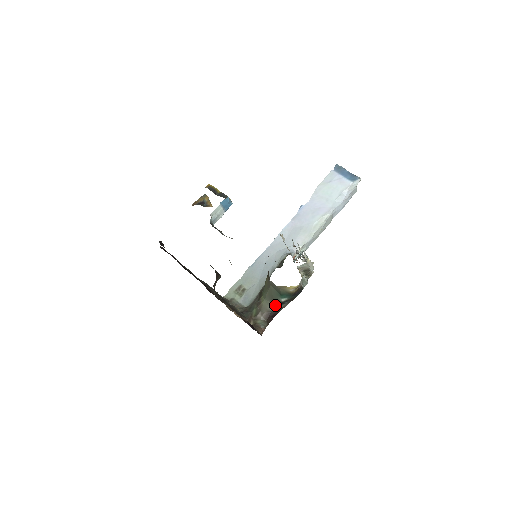
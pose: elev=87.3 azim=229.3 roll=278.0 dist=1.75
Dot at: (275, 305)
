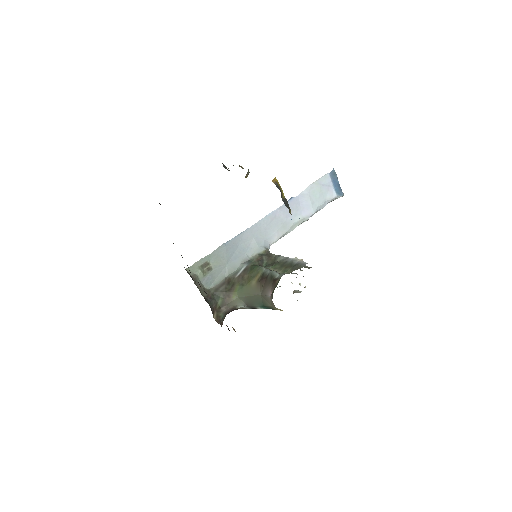
Dot at: (246, 306)
